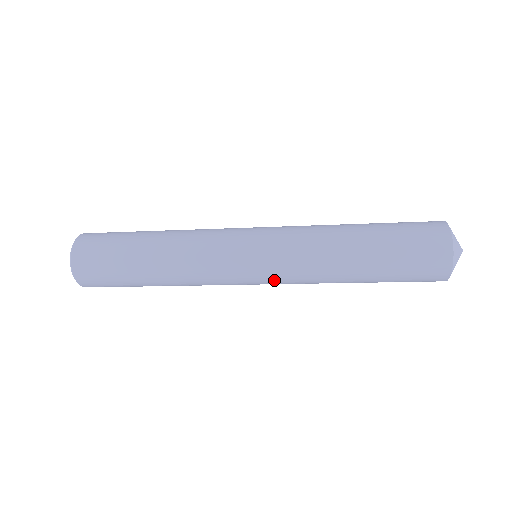
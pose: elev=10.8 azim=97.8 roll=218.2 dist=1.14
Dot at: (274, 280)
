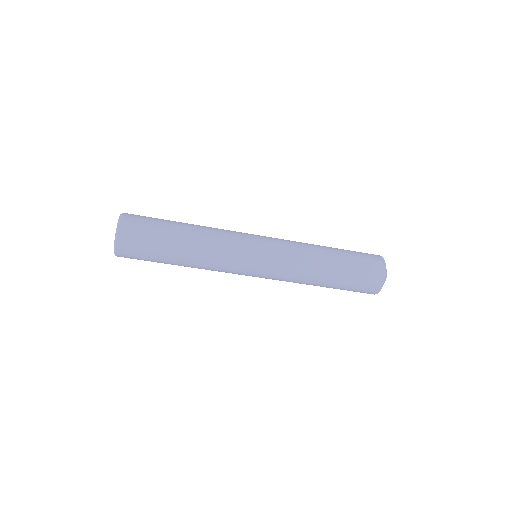
Dot at: (268, 278)
